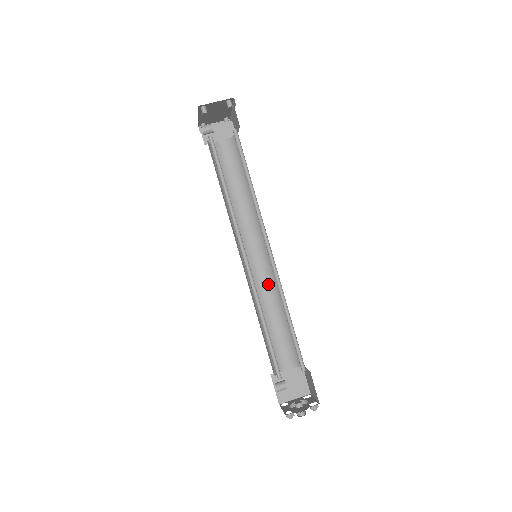
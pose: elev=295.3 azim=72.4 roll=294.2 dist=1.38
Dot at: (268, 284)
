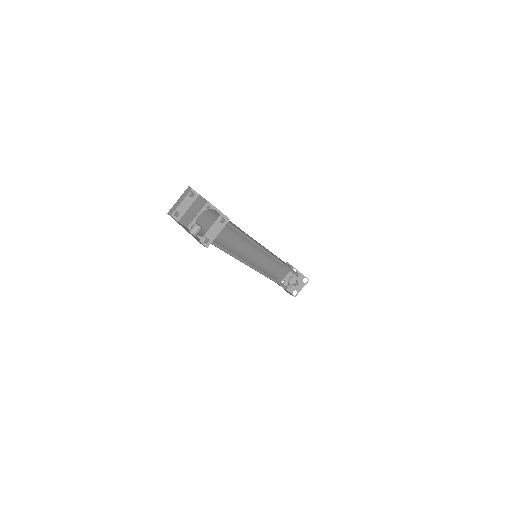
Dot at: (261, 253)
